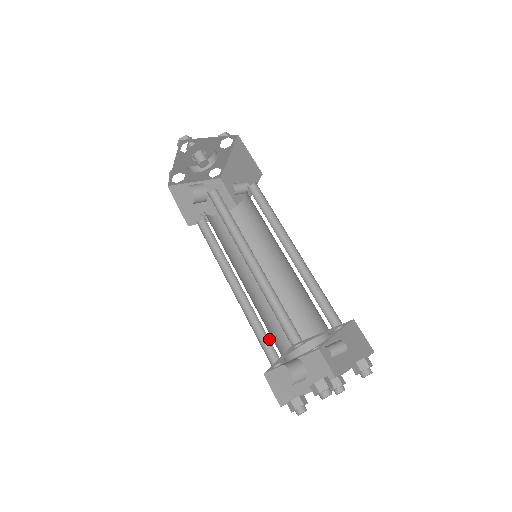
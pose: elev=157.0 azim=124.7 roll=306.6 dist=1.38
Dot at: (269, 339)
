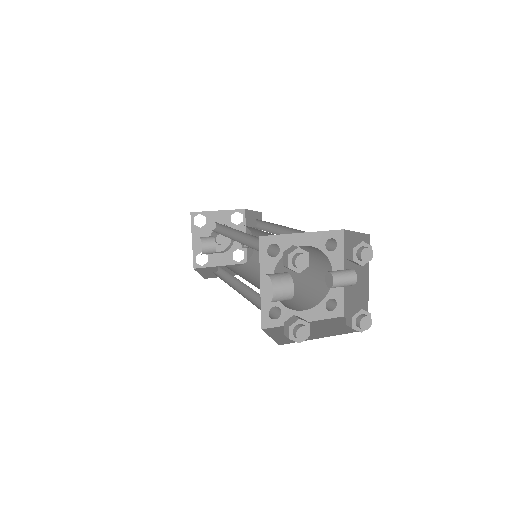
Dot at: occluded
